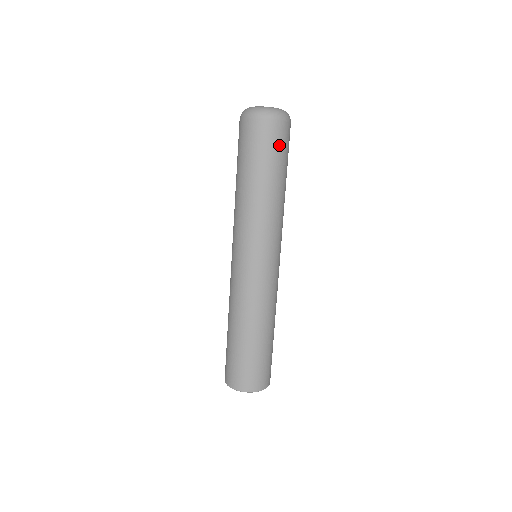
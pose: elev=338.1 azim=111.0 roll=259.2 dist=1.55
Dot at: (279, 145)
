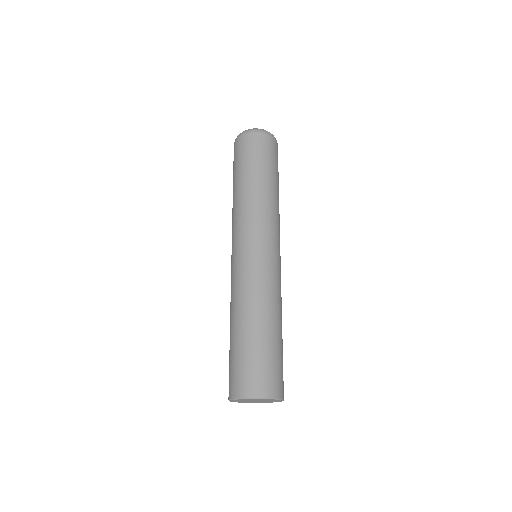
Dot at: (274, 155)
